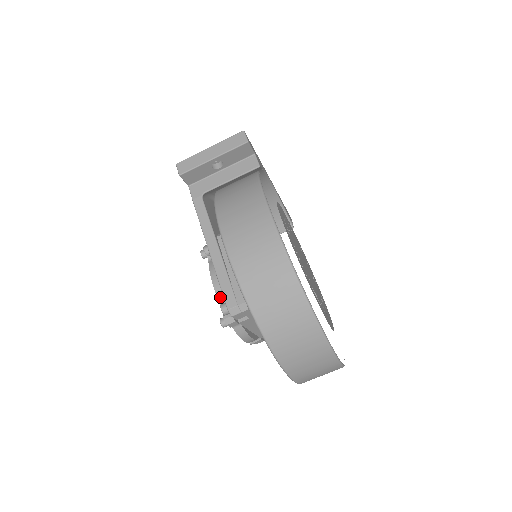
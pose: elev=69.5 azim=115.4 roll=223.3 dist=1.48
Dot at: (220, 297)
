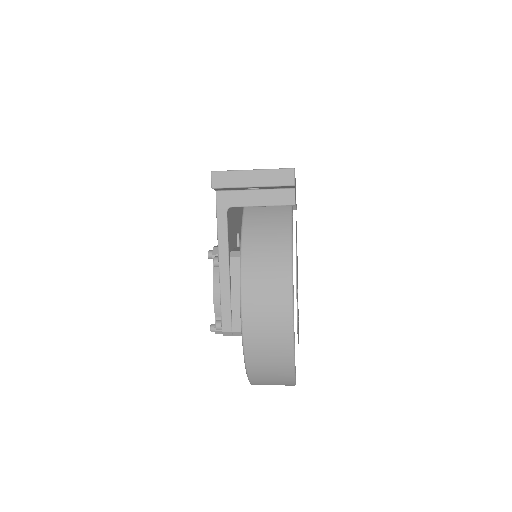
Dot at: (216, 309)
